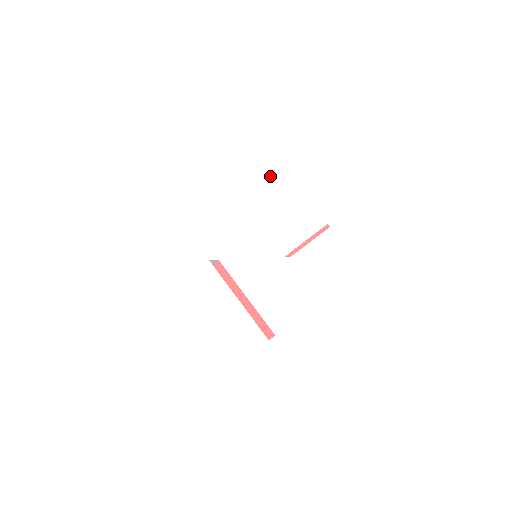
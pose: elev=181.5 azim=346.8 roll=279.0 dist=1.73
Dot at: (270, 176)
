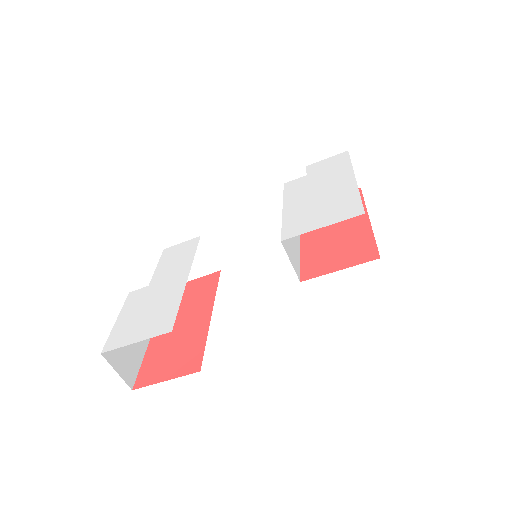
Dot at: (330, 172)
